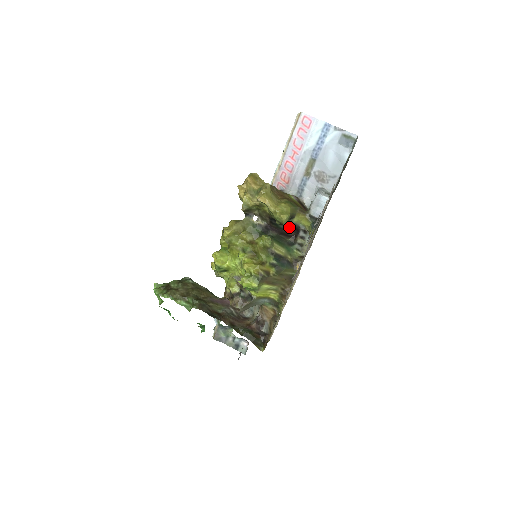
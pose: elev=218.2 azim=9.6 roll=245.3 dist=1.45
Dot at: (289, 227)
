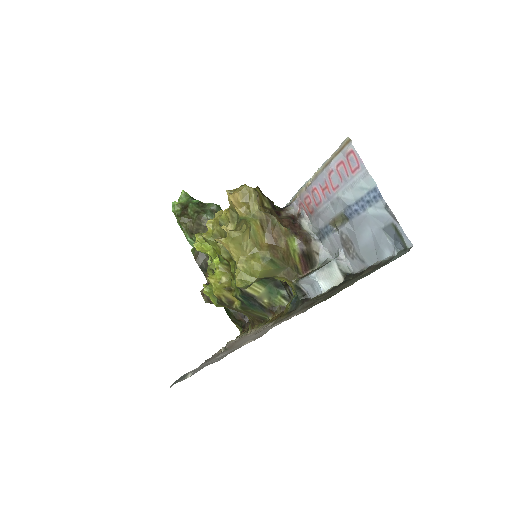
Dot at: occluded
